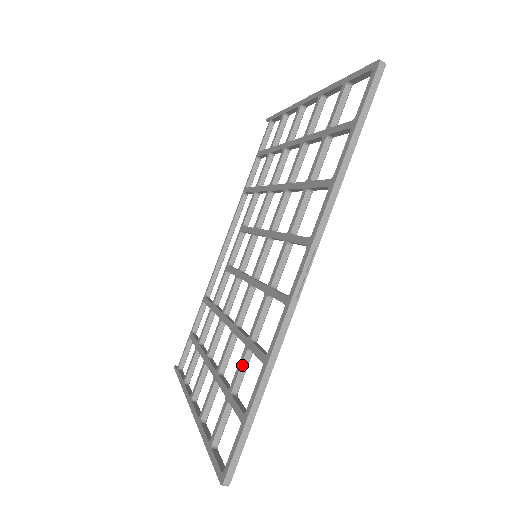
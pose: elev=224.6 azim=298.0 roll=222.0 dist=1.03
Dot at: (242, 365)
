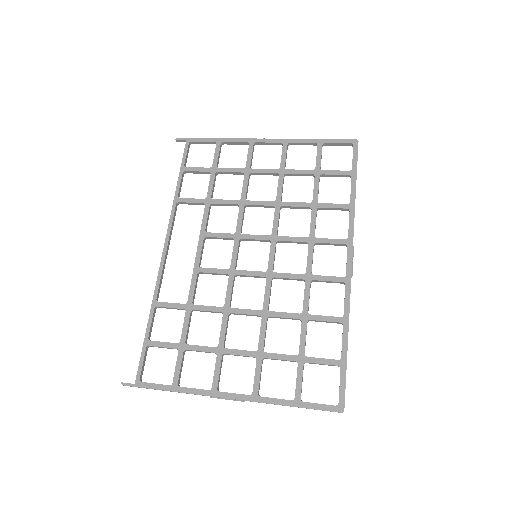
Dot at: (306, 333)
